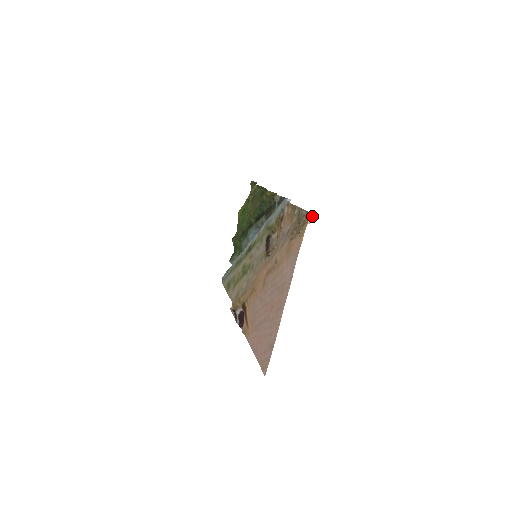
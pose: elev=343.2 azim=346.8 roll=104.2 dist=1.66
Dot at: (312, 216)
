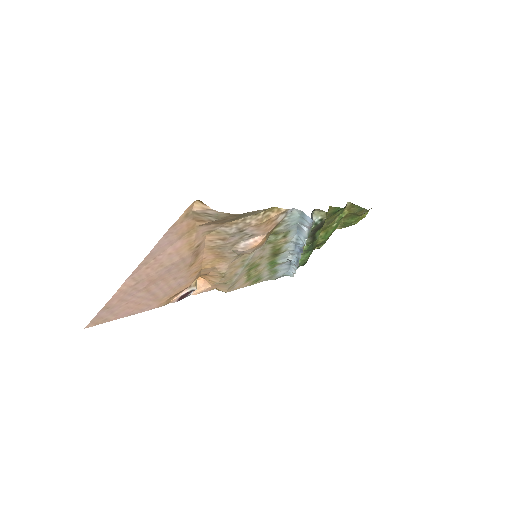
Dot at: (231, 214)
